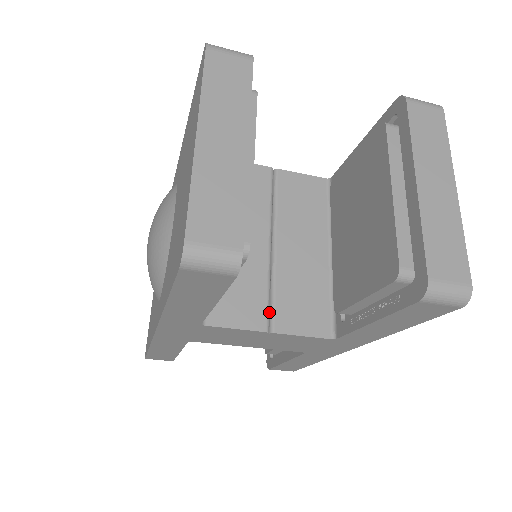
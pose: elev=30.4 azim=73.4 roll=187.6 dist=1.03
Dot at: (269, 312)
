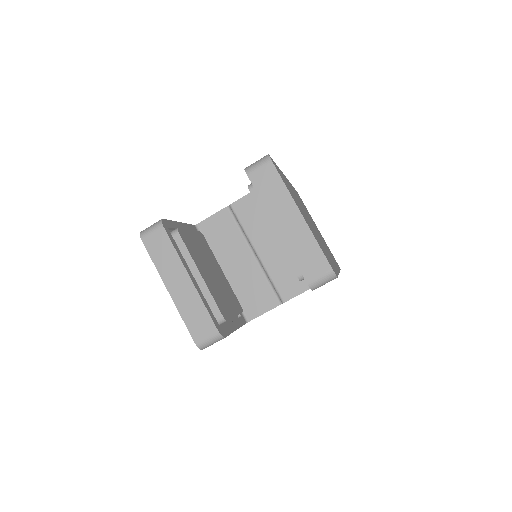
Dot at: (276, 293)
